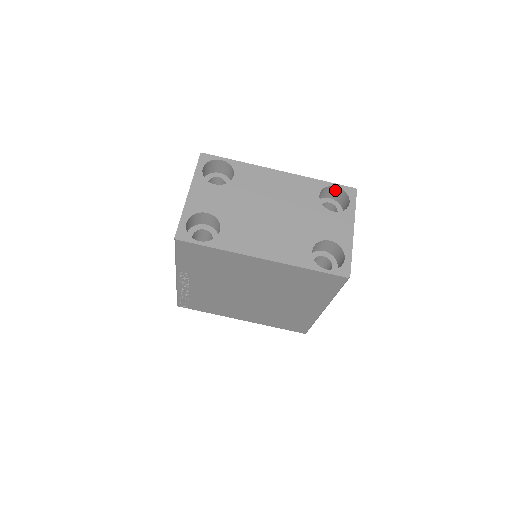
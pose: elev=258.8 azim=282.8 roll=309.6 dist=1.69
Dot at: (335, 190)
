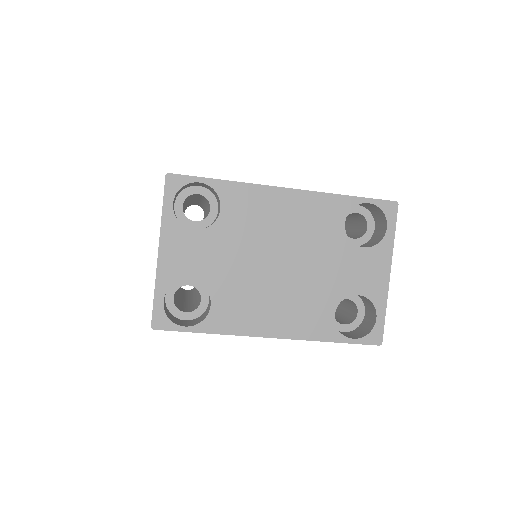
Dot at: (367, 204)
